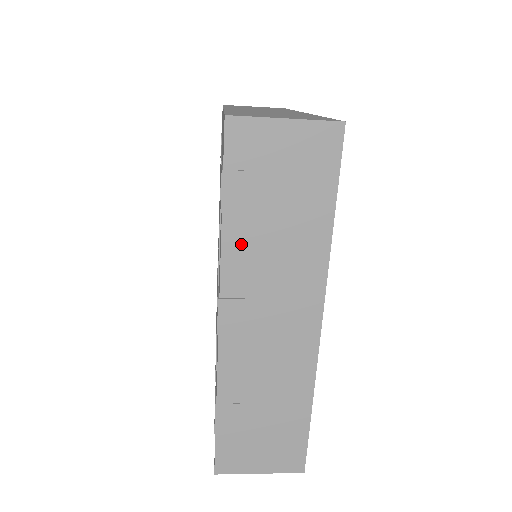
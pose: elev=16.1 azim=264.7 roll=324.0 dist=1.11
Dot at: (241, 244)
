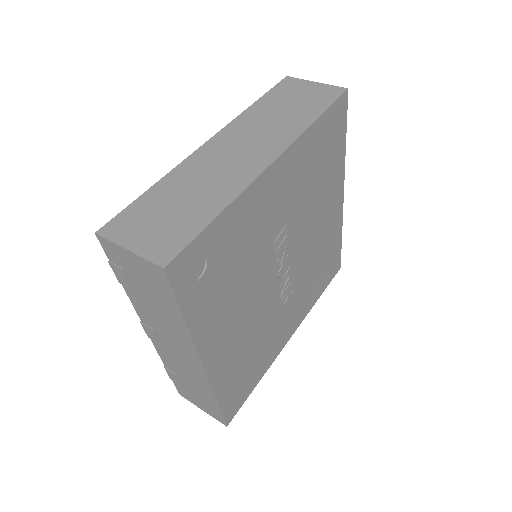
Dot at: (138, 303)
